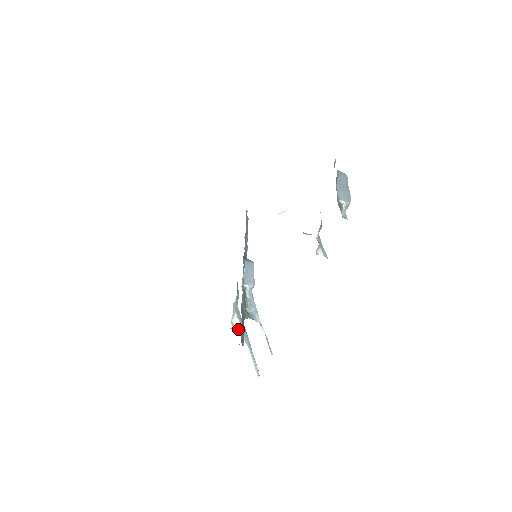
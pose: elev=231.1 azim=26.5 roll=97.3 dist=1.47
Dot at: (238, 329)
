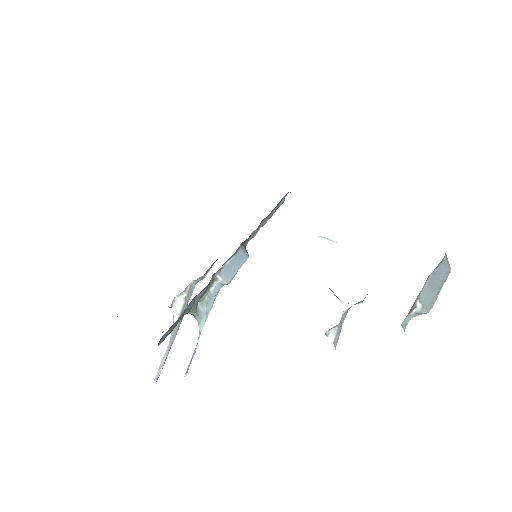
Dot at: (175, 312)
